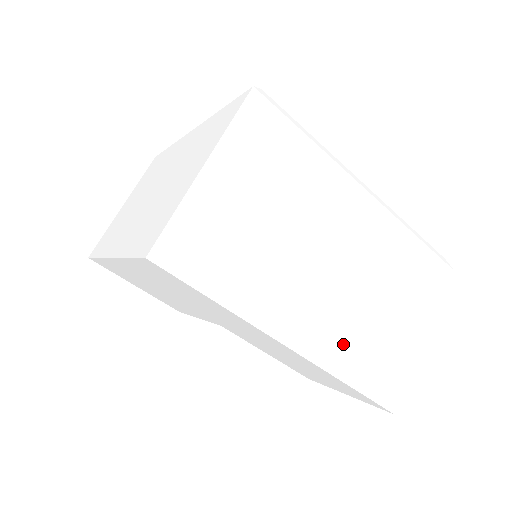
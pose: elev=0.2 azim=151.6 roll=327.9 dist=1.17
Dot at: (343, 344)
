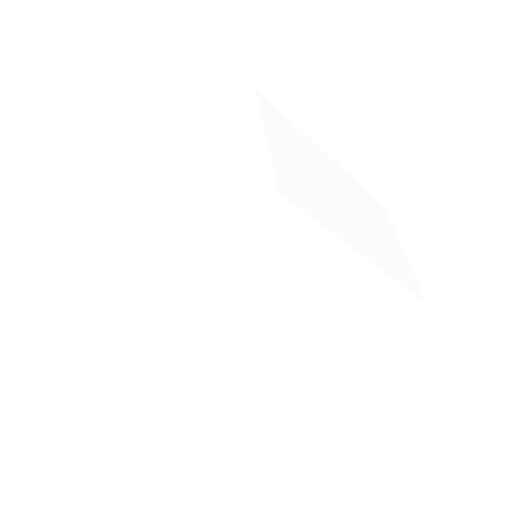
Dot at: (382, 256)
